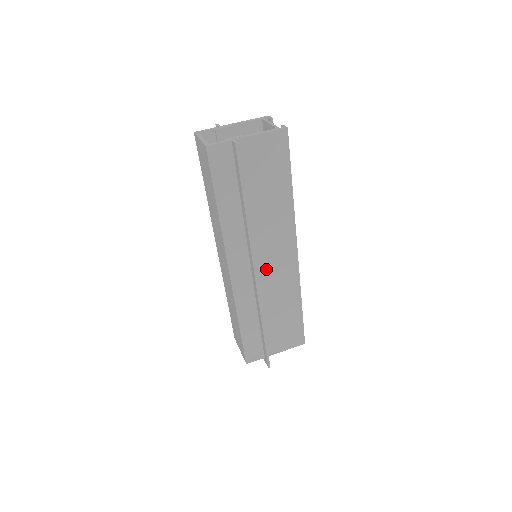
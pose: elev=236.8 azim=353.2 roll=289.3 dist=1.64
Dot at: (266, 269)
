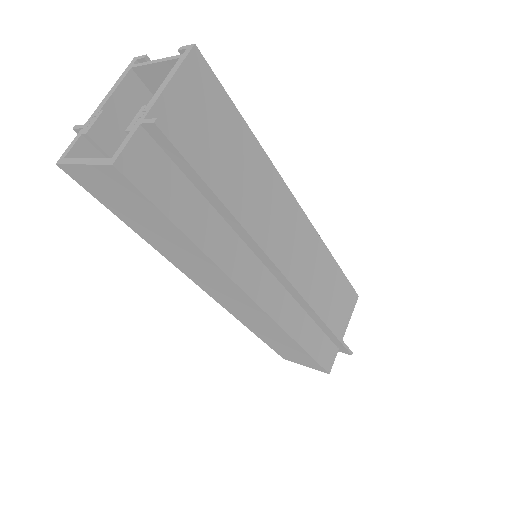
Dot at: (287, 260)
